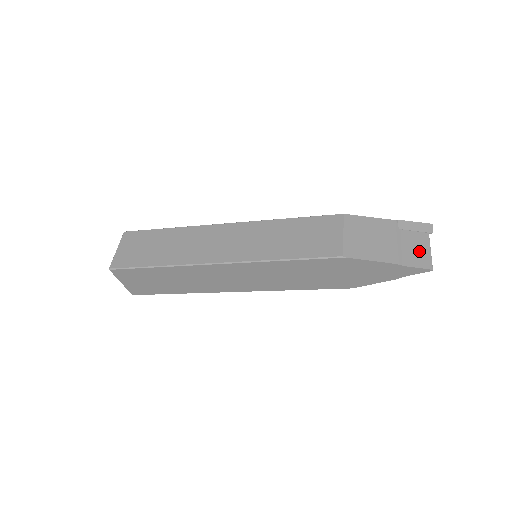
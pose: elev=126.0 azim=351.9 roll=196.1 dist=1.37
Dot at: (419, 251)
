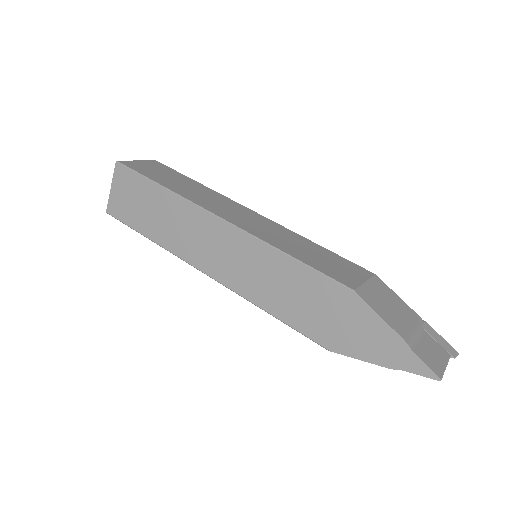
Dot at: (434, 356)
